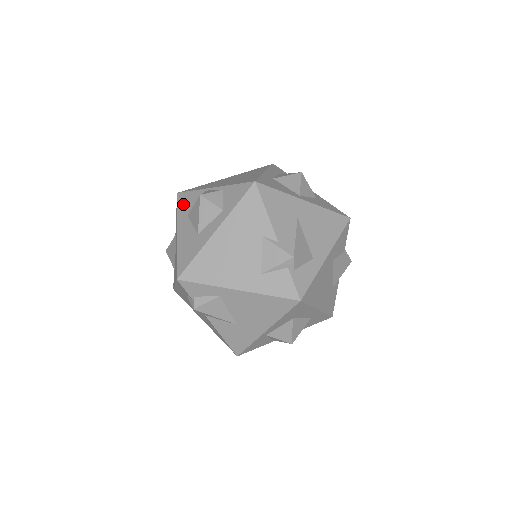
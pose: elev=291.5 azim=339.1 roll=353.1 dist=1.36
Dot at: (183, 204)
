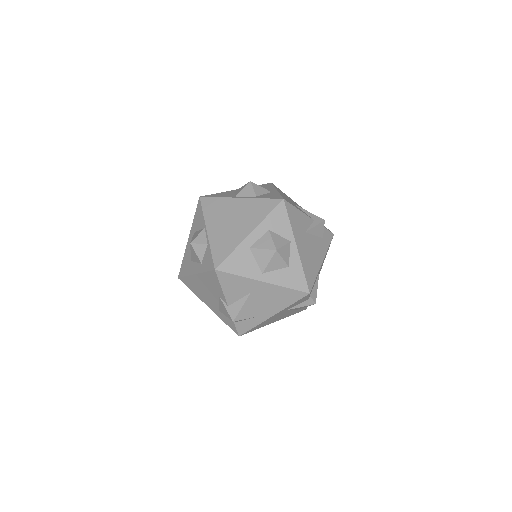
Dot at: (197, 216)
